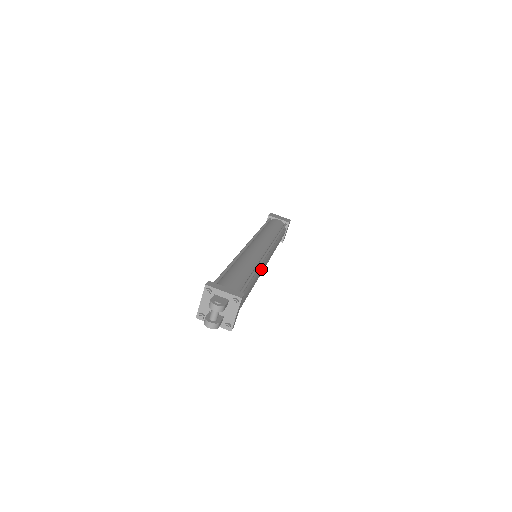
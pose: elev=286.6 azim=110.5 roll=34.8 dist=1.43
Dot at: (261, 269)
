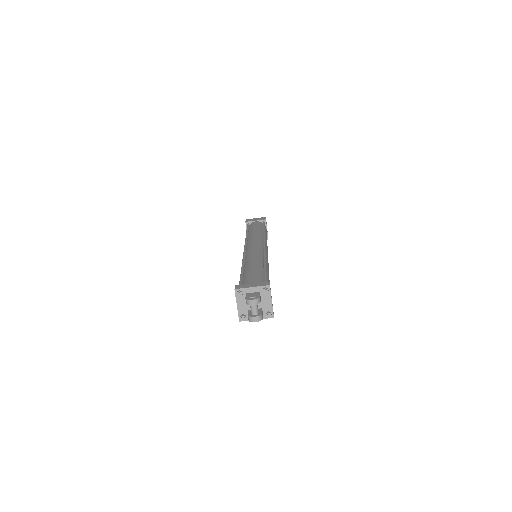
Dot at: (267, 262)
